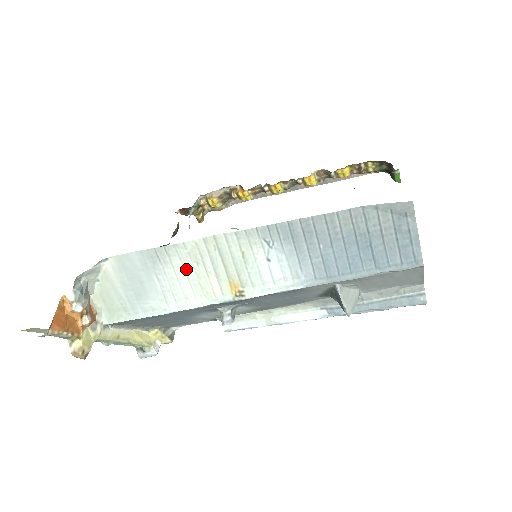
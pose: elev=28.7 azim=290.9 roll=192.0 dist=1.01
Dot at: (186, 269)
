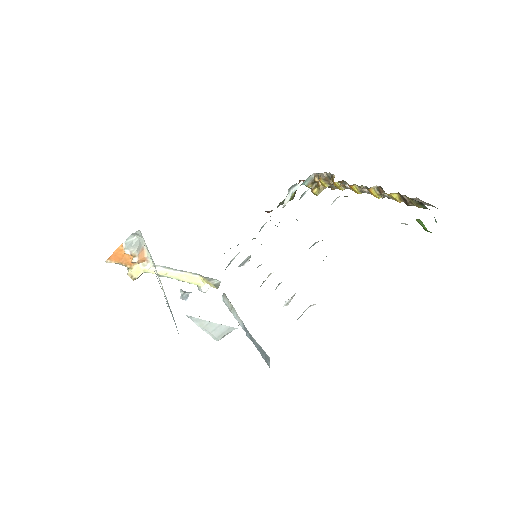
Dot at: occluded
